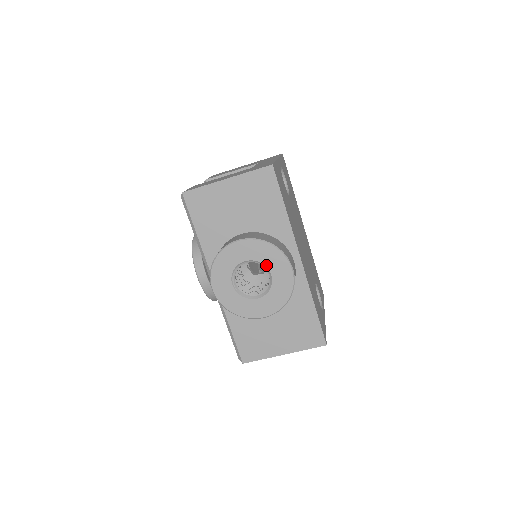
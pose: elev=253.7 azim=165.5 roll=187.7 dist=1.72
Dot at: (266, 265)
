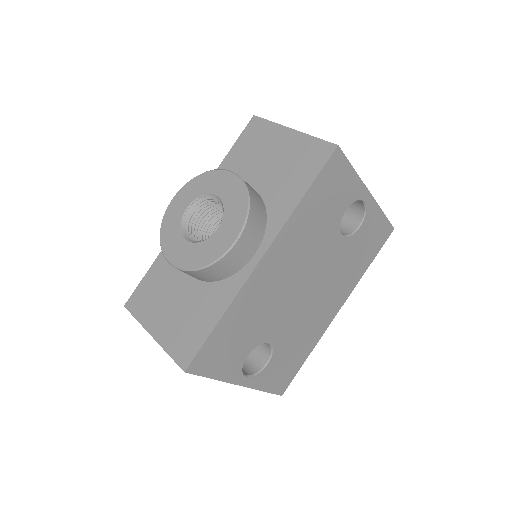
Dot at: (224, 215)
